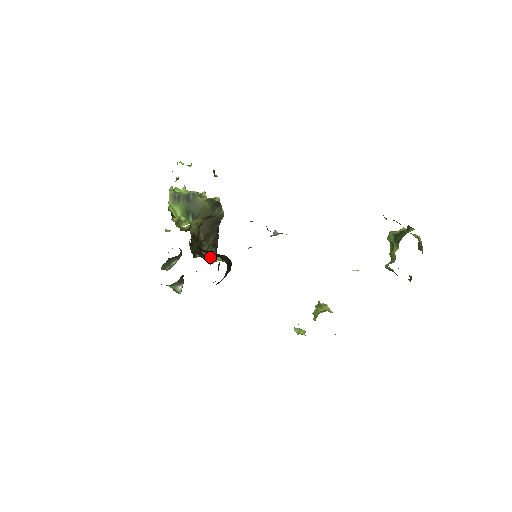
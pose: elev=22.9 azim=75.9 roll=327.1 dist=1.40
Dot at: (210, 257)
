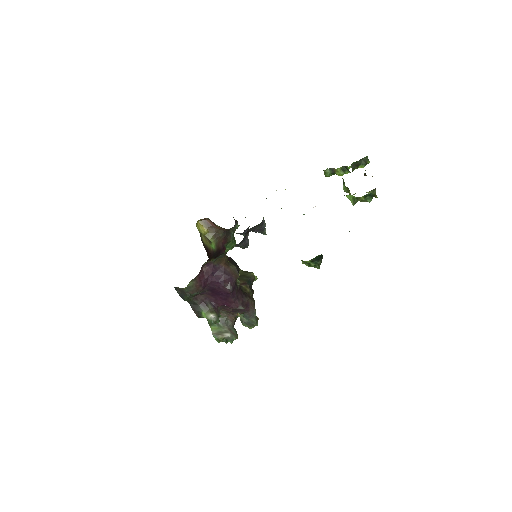
Dot at: occluded
